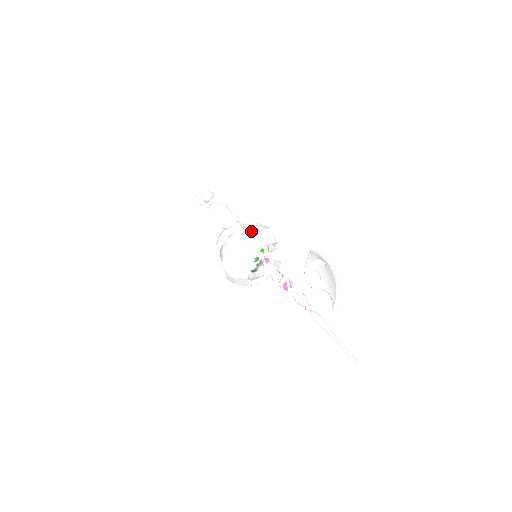
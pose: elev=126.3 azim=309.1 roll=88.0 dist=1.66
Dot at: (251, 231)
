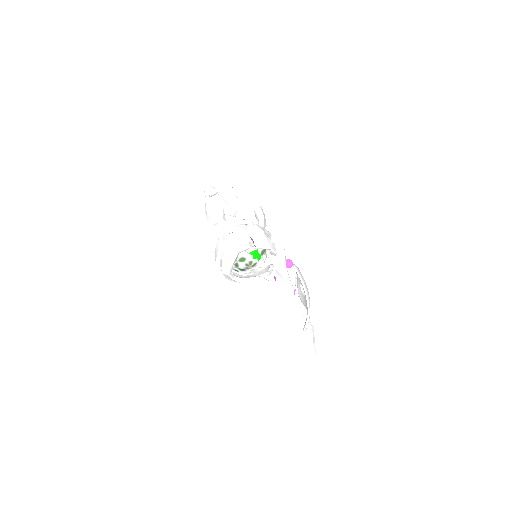
Dot at: (239, 232)
